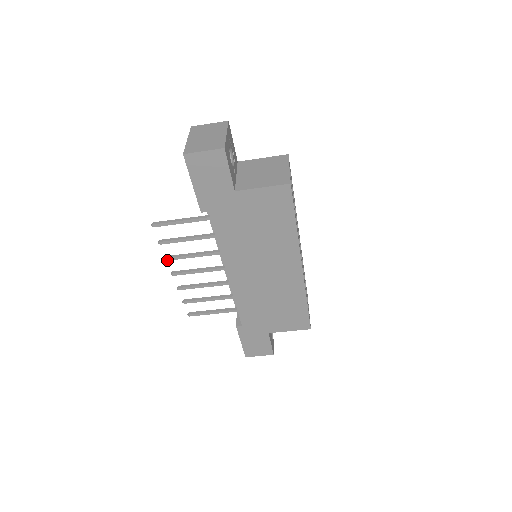
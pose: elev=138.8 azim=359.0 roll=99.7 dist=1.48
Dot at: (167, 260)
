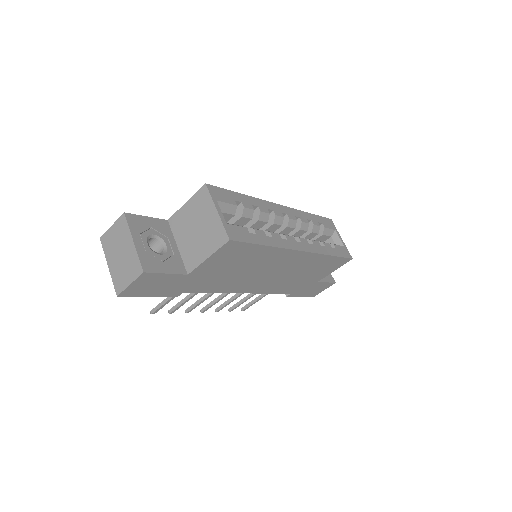
Dot at: occluded
